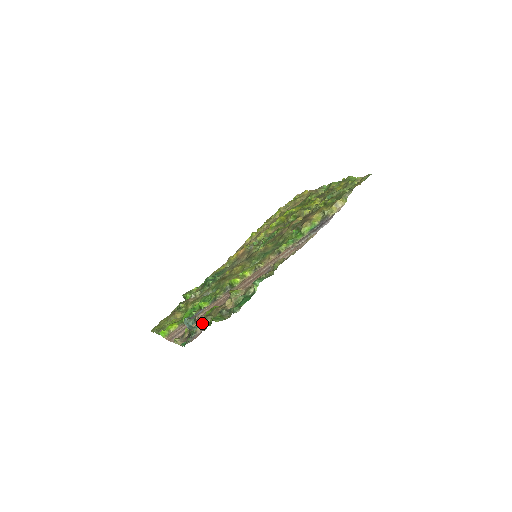
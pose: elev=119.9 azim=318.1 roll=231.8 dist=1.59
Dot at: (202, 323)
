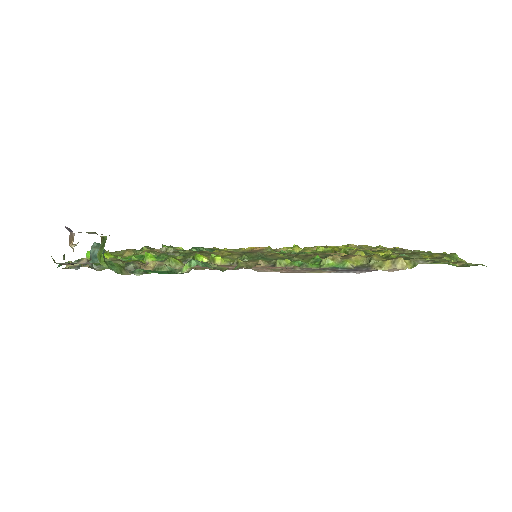
Dot at: occluded
